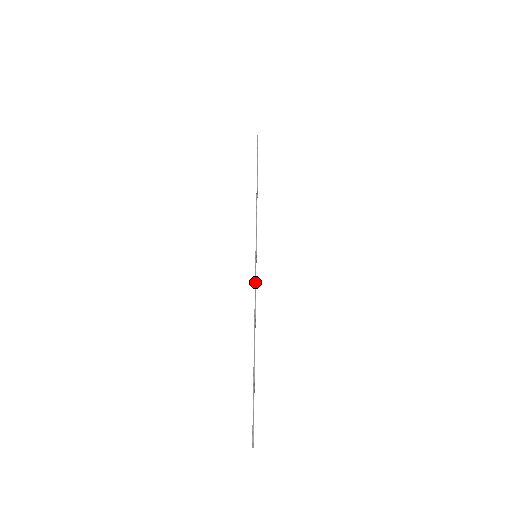
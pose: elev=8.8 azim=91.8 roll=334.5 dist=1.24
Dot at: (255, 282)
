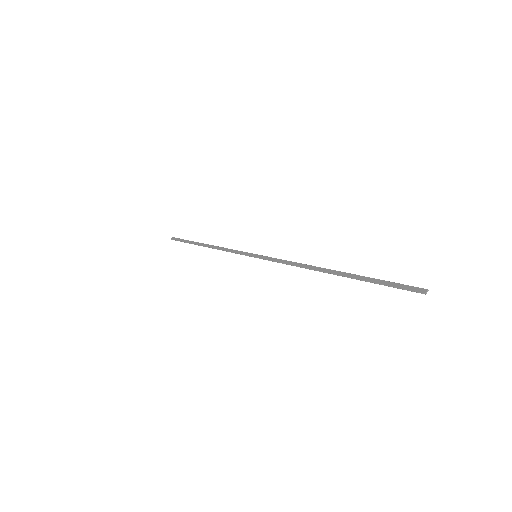
Dot at: (278, 259)
